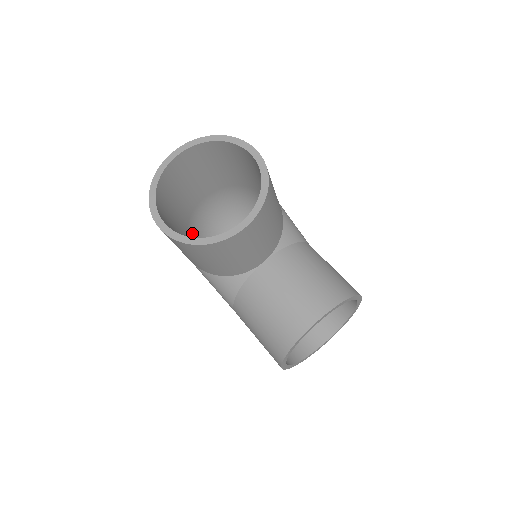
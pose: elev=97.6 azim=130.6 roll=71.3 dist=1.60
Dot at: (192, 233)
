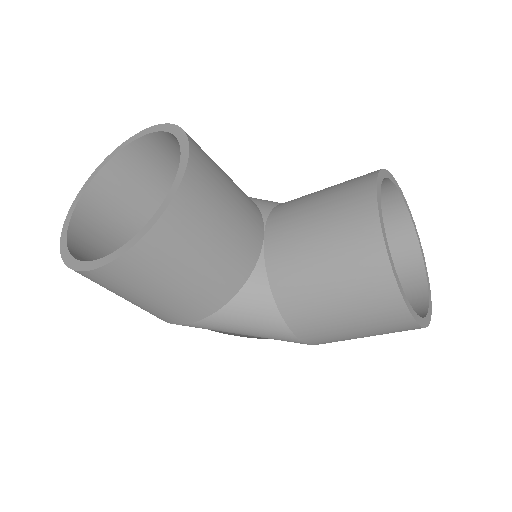
Dot at: occluded
